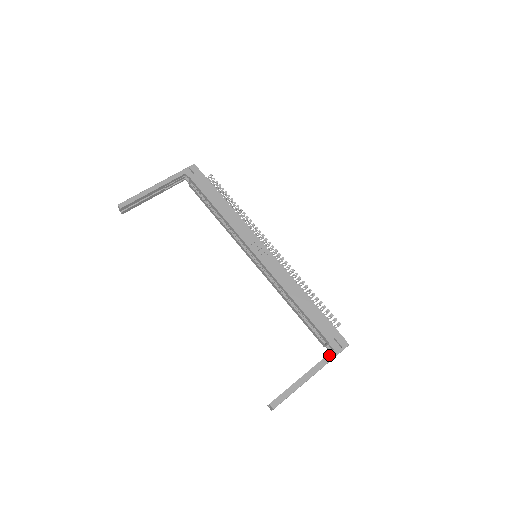
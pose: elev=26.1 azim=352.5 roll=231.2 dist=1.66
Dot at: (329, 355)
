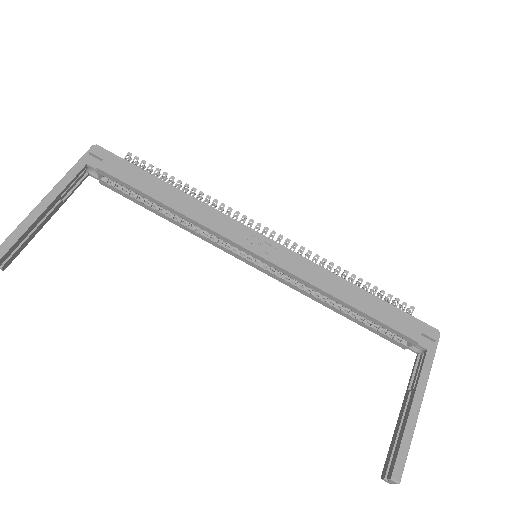
Dot at: (426, 361)
